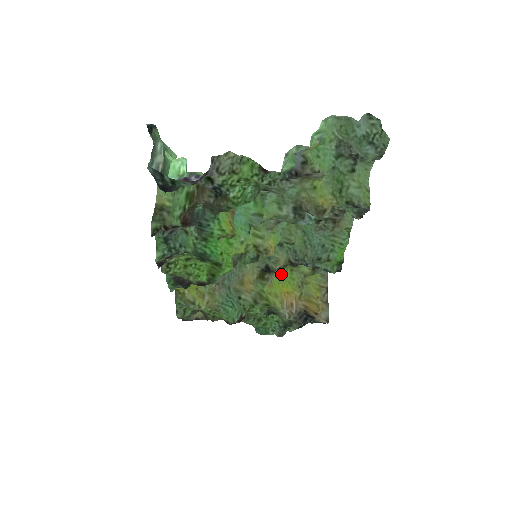
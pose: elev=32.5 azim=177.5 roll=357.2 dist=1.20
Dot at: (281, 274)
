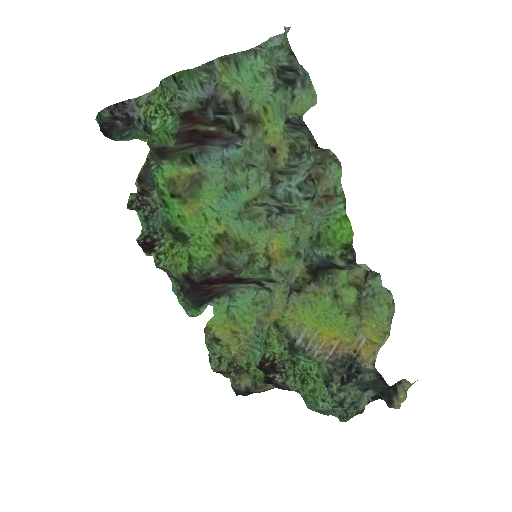
Dot at: (326, 313)
